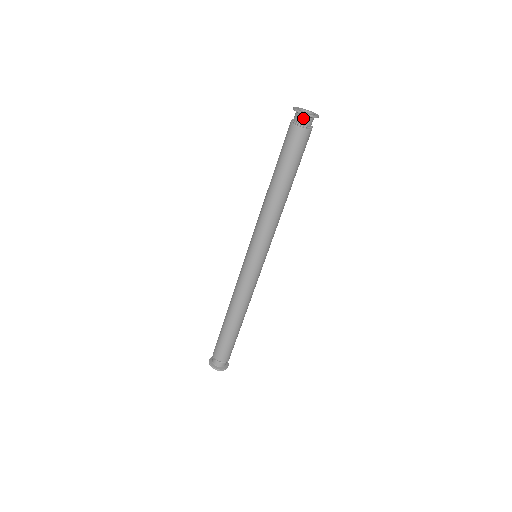
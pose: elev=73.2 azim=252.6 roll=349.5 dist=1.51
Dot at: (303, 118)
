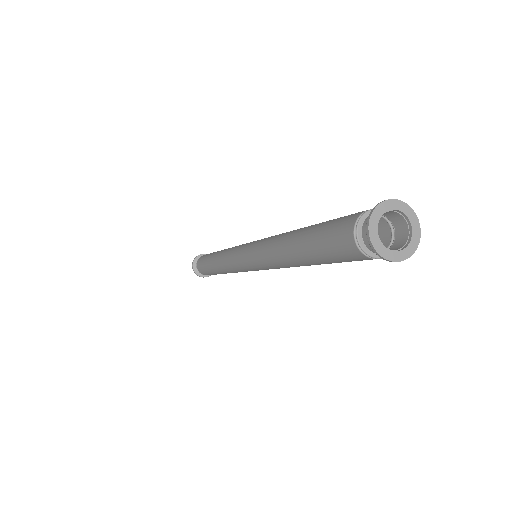
Dot at: (370, 236)
